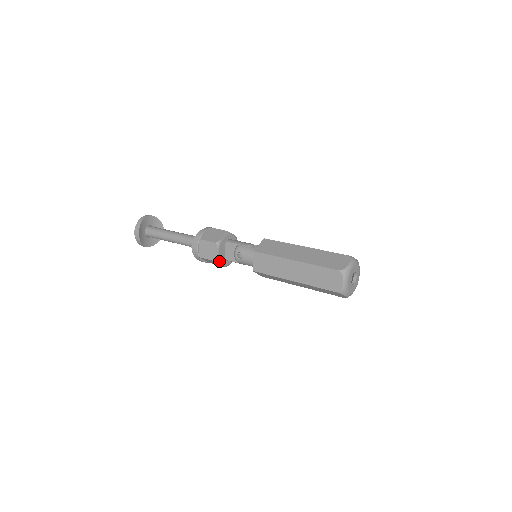
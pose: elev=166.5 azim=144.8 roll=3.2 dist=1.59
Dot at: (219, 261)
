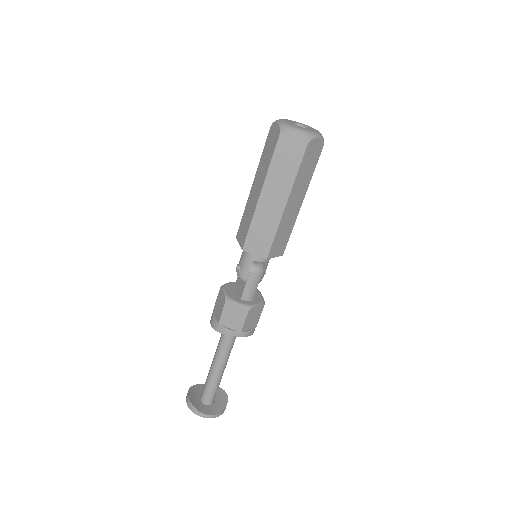
Dot at: (230, 299)
